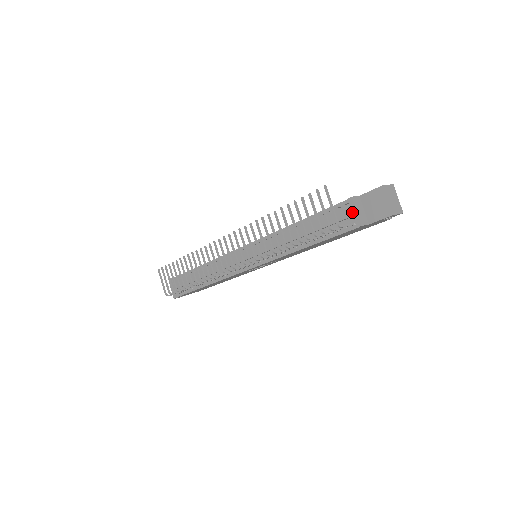
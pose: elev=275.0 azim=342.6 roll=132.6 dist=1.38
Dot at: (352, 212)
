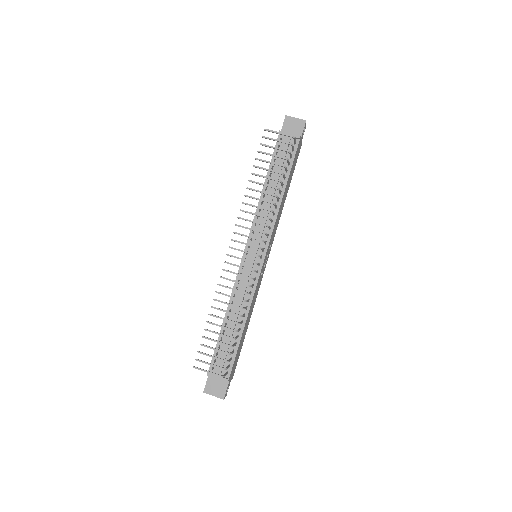
Dot at: occluded
